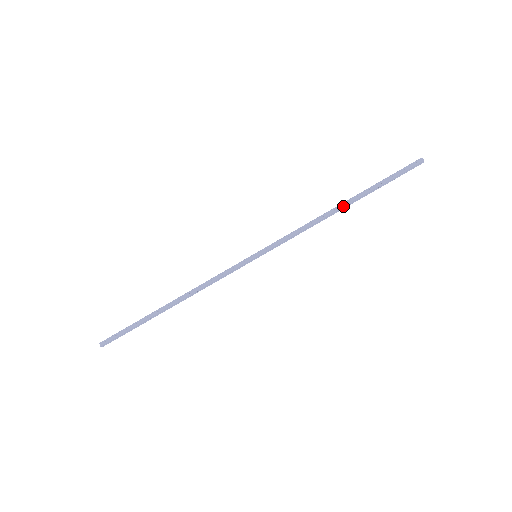
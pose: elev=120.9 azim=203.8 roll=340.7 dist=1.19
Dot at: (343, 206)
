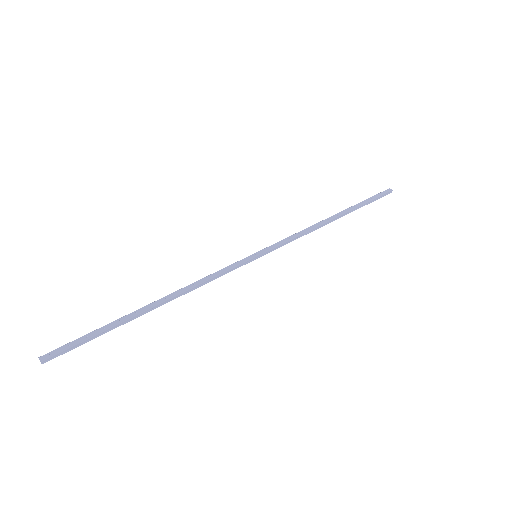
Dot at: (335, 217)
